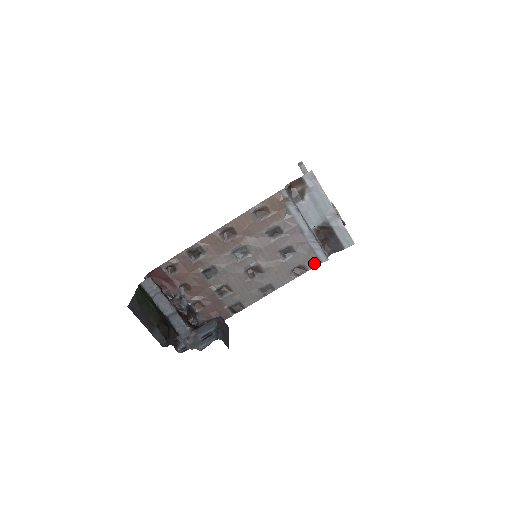
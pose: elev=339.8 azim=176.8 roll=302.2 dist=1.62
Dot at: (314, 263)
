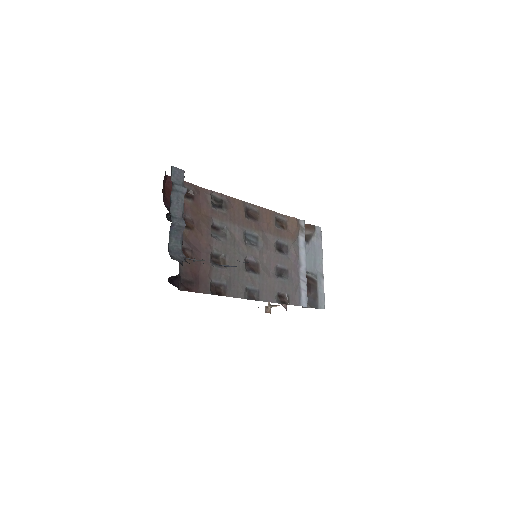
Dot at: (295, 301)
